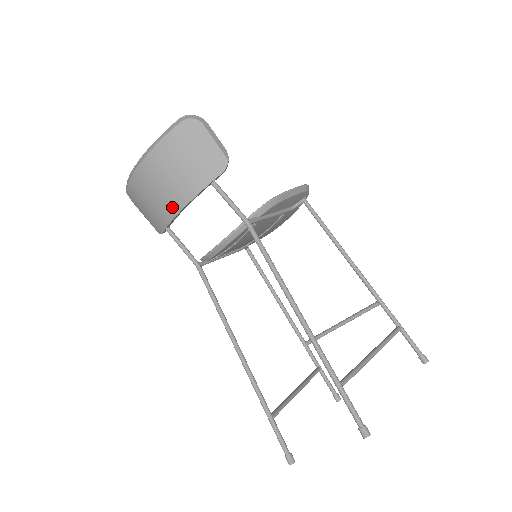
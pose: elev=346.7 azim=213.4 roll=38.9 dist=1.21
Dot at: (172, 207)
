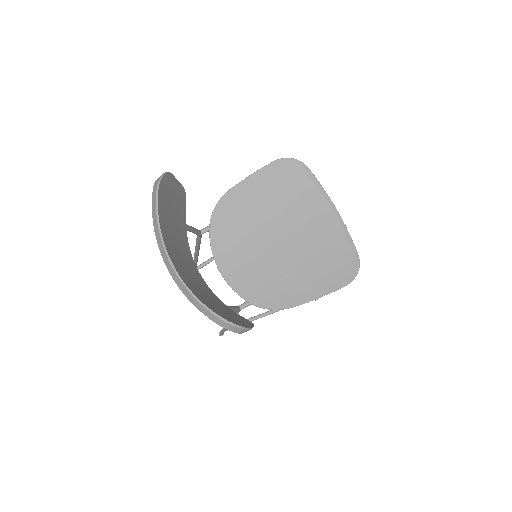
Dot at: occluded
